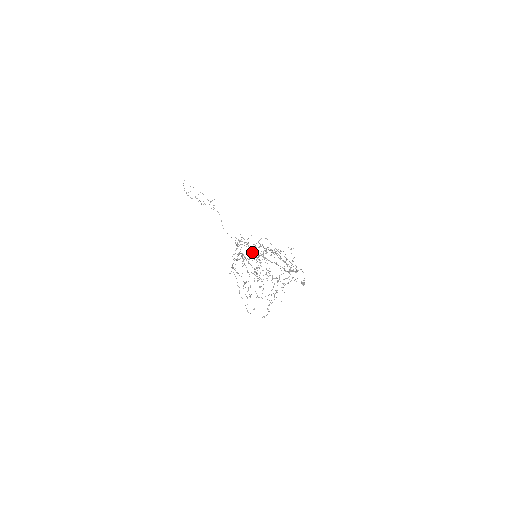
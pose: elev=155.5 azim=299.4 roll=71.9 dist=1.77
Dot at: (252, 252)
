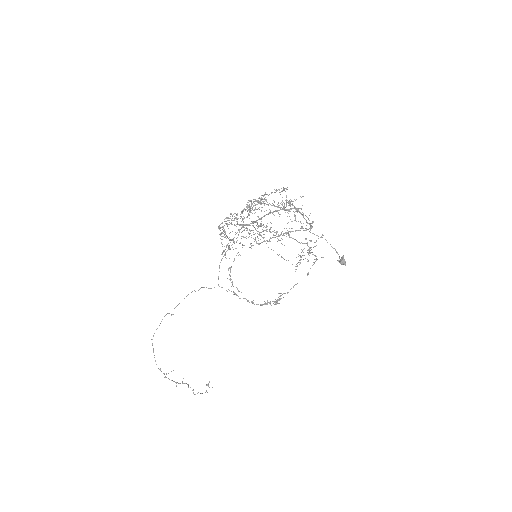
Dot at: (240, 229)
